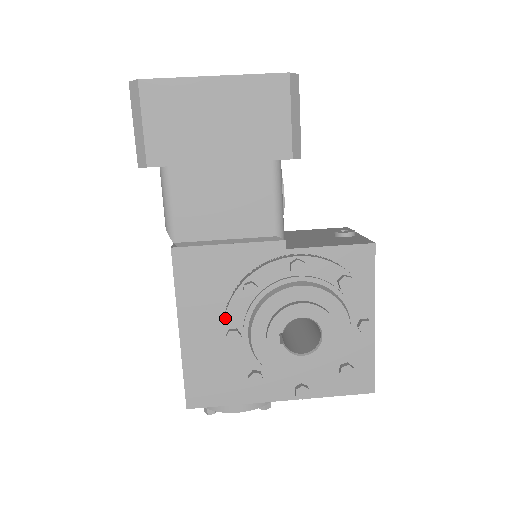
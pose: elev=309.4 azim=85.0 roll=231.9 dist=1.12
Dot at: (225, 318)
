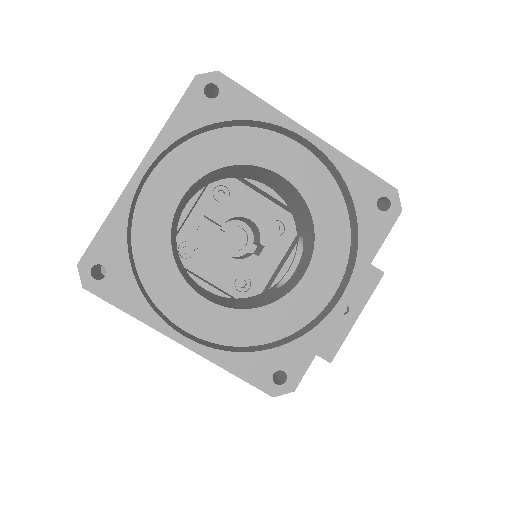
Dot at: occluded
